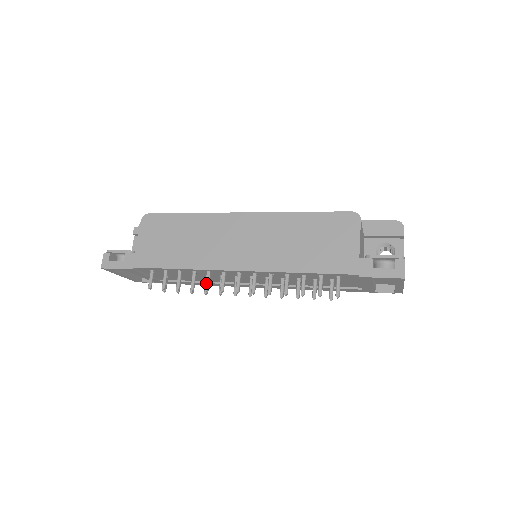
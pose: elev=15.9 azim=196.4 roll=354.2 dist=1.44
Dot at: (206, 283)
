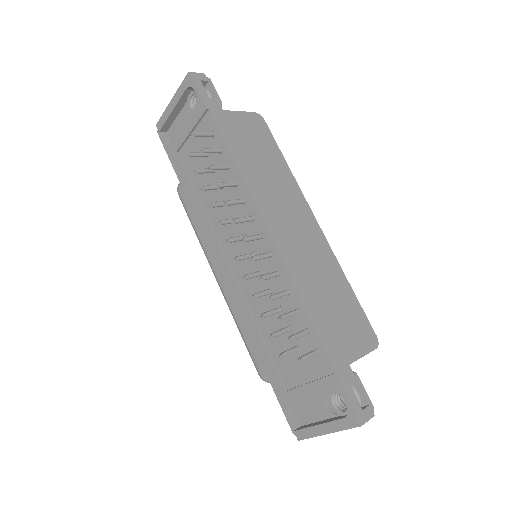
Dot at: (234, 200)
